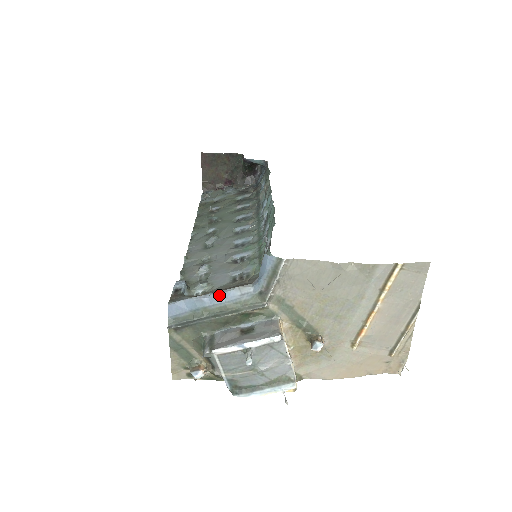
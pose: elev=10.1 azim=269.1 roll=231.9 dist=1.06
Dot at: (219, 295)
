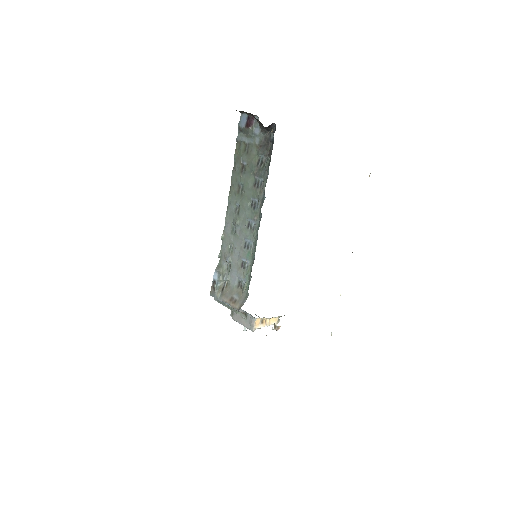
Dot at: occluded
